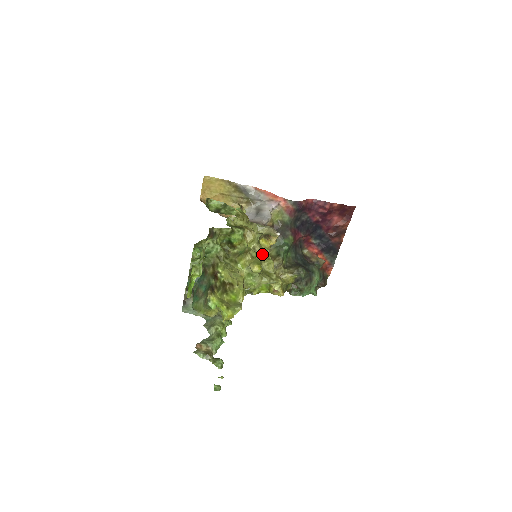
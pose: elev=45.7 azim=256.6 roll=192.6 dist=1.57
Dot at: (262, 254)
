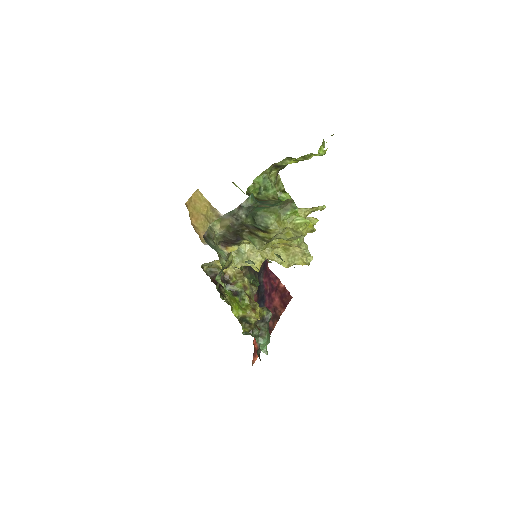
Dot at: occluded
